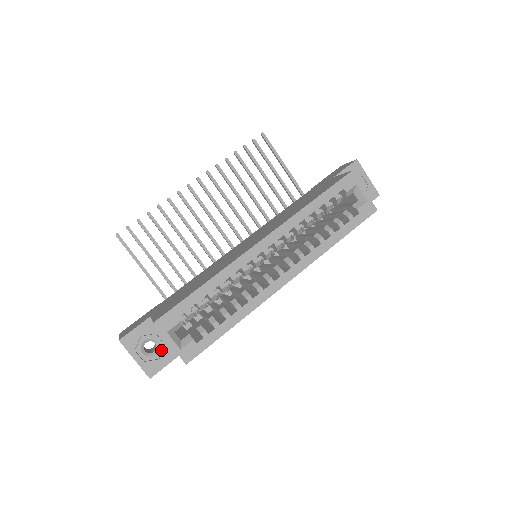
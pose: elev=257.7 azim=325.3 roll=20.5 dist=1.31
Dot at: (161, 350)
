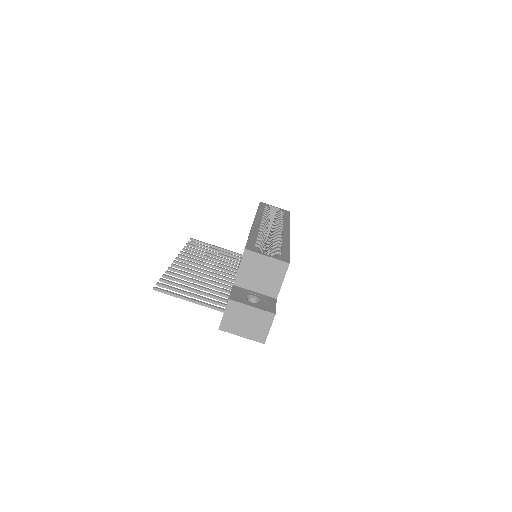
Dot at: (262, 299)
